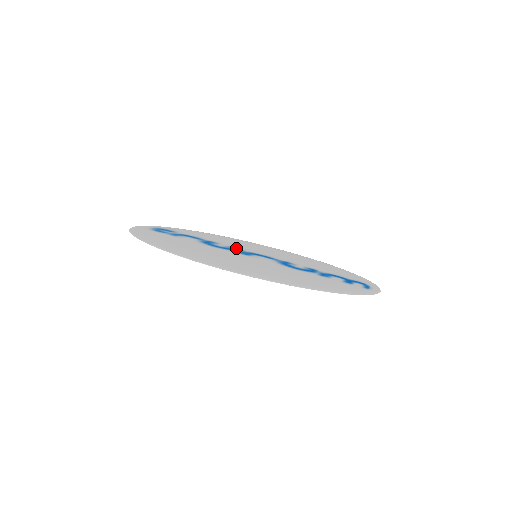
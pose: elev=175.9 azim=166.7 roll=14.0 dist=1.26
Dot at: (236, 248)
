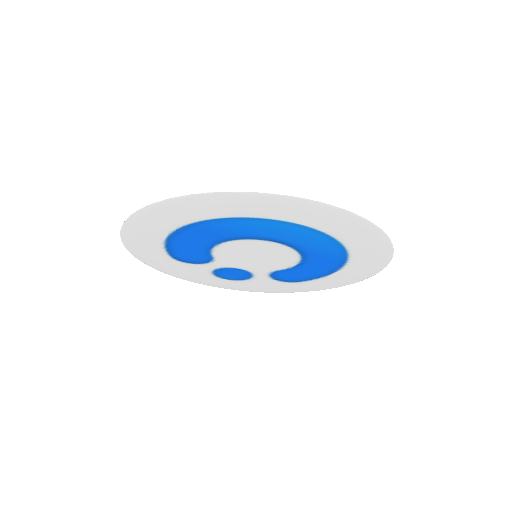
Dot at: (228, 253)
